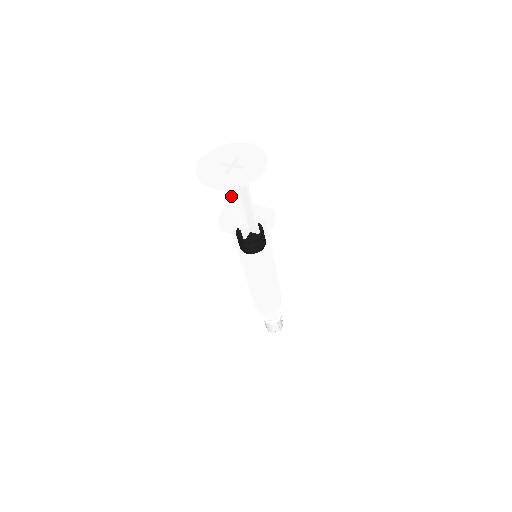
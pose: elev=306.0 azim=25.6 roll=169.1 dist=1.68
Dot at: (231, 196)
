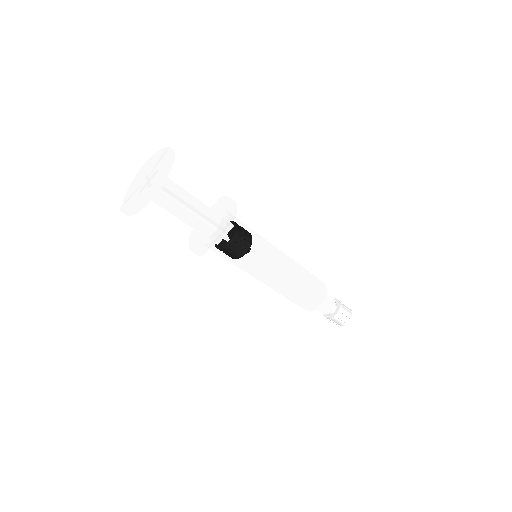
Dot at: occluded
